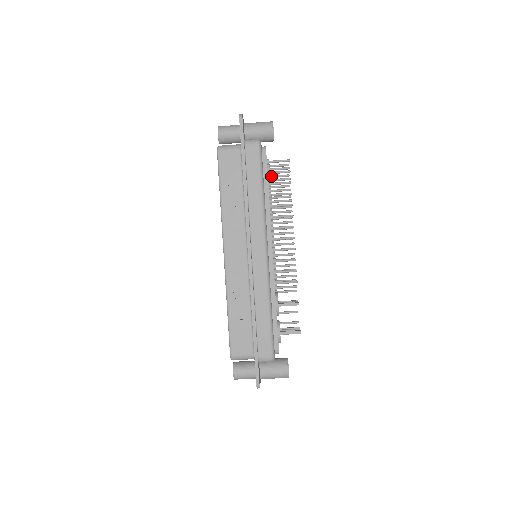
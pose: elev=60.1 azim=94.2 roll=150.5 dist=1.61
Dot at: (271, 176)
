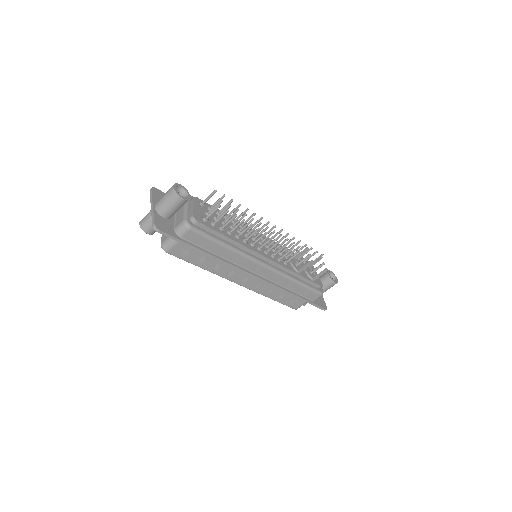
Dot at: occluded
